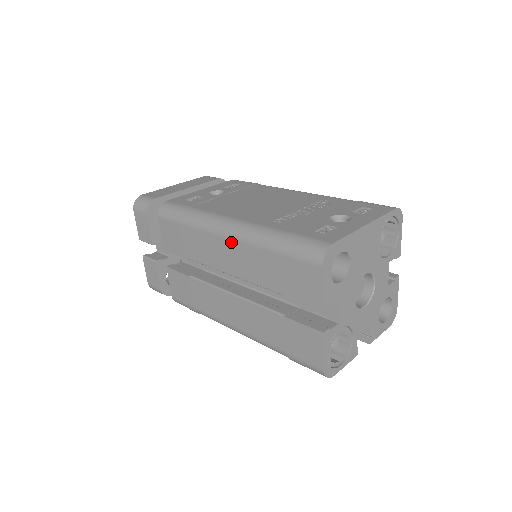
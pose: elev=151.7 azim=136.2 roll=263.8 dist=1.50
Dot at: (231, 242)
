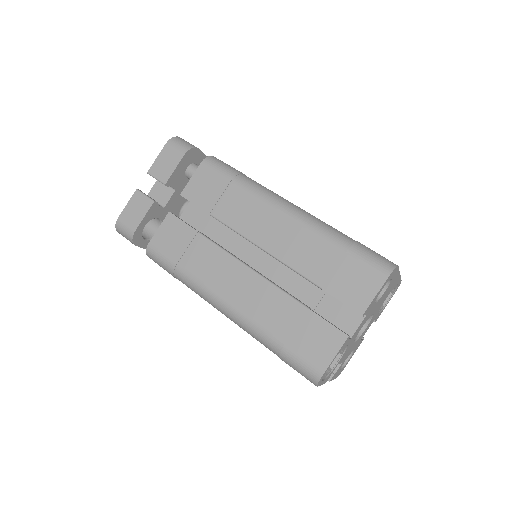
Dot at: (290, 221)
